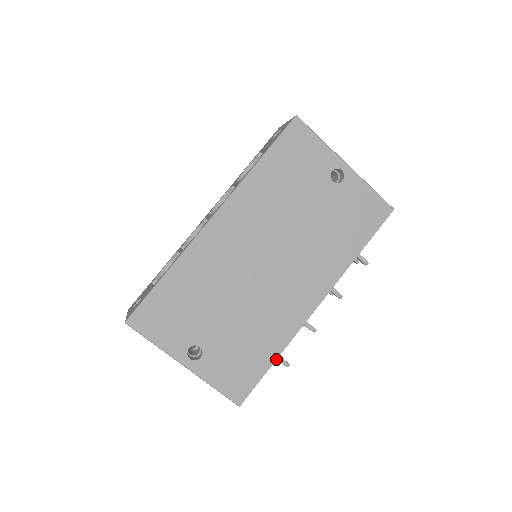
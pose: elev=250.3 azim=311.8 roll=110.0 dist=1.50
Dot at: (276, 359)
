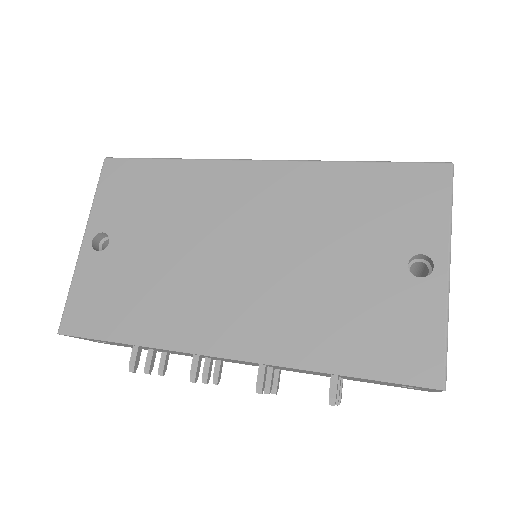
Dot at: (131, 343)
